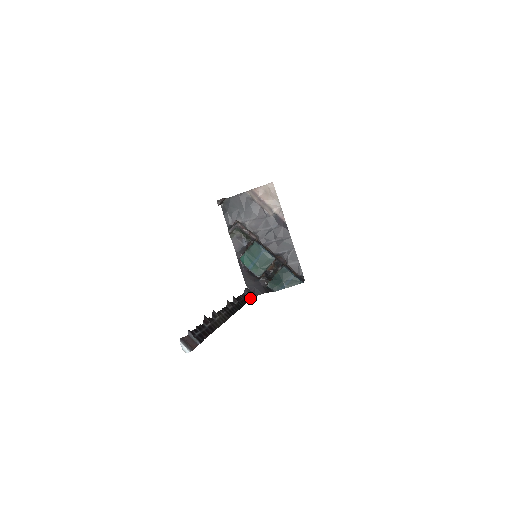
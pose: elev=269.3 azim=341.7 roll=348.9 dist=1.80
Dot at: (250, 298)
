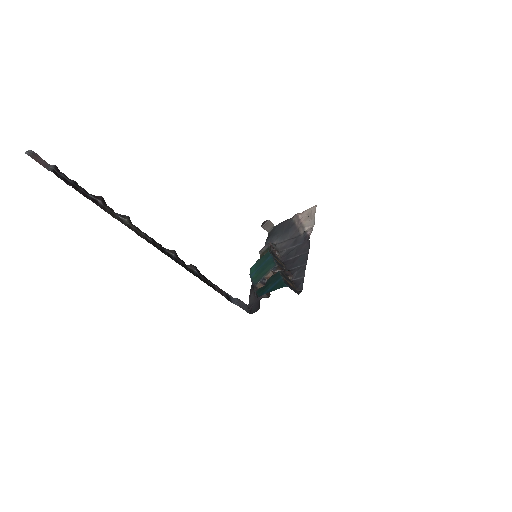
Dot at: (235, 303)
